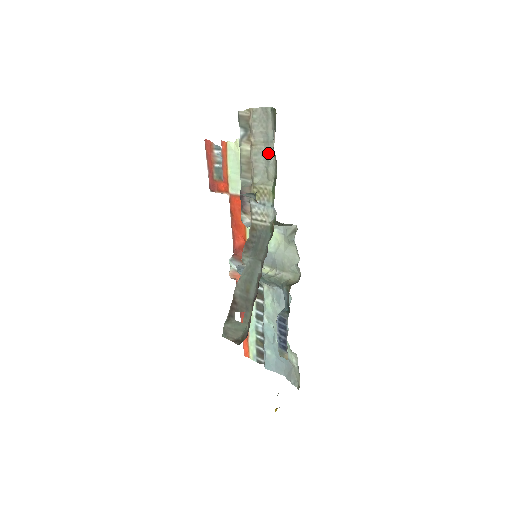
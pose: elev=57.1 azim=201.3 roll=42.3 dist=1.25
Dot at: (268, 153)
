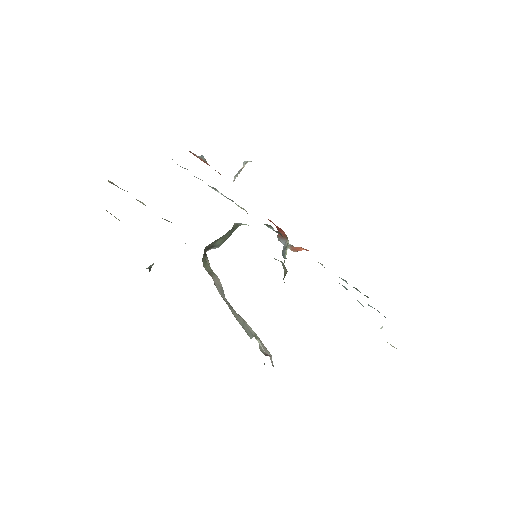
Dot at: occluded
